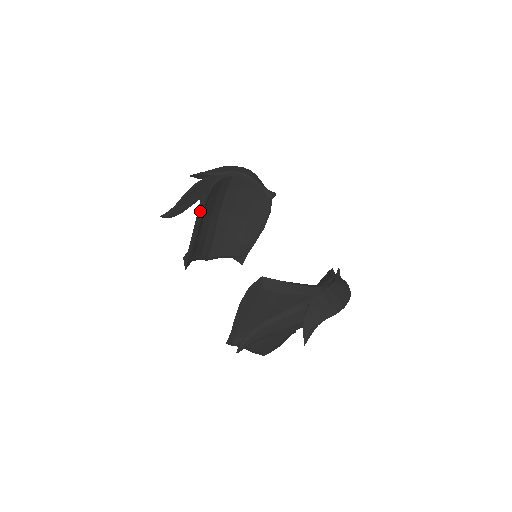
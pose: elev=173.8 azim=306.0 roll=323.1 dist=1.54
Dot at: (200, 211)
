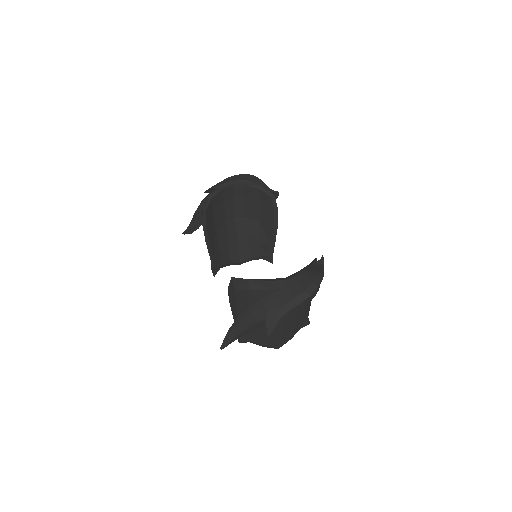
Dot at: (202, 224)
